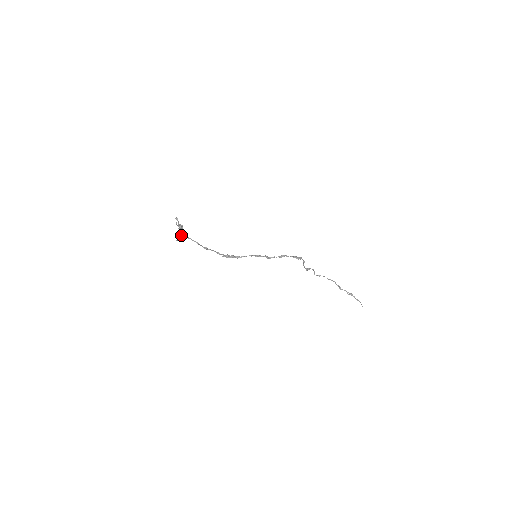
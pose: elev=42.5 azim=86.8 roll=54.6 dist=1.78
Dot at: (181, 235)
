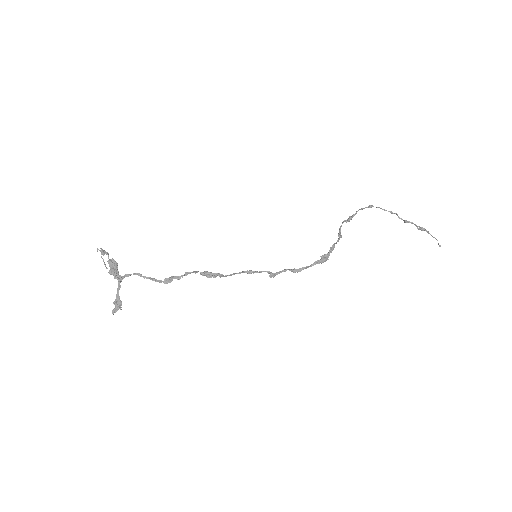
Dot at: (118, 288)
